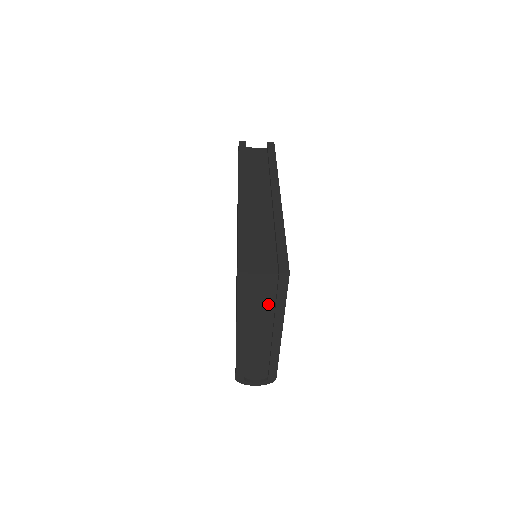
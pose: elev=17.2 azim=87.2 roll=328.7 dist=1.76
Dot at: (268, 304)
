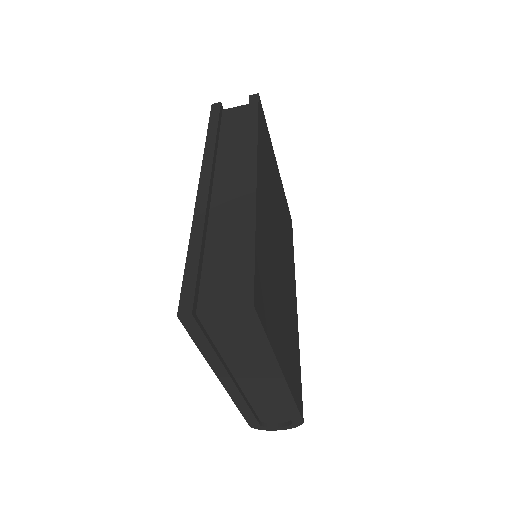
Dot at: (247, 345)
